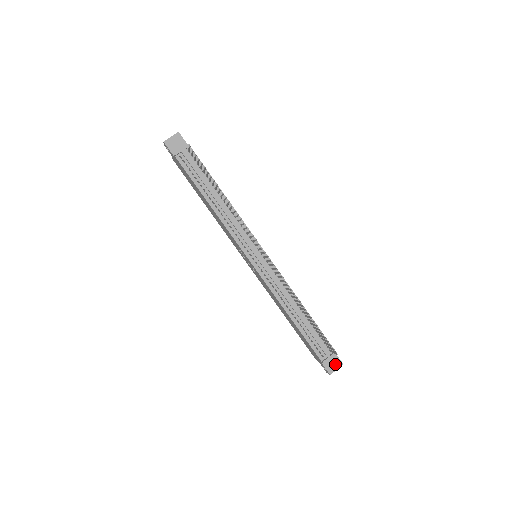
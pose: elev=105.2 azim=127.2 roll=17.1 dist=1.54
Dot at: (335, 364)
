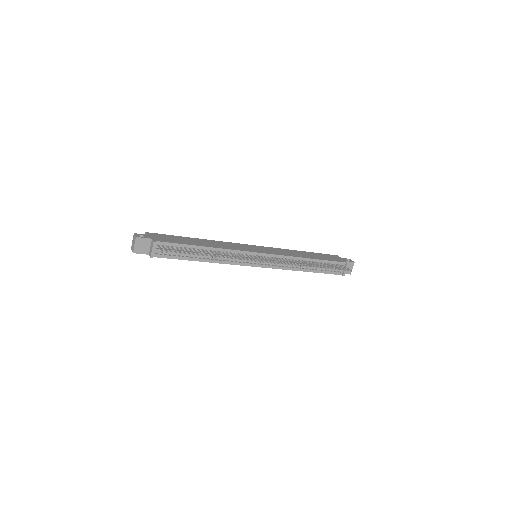
Dot at: (350, 267)
